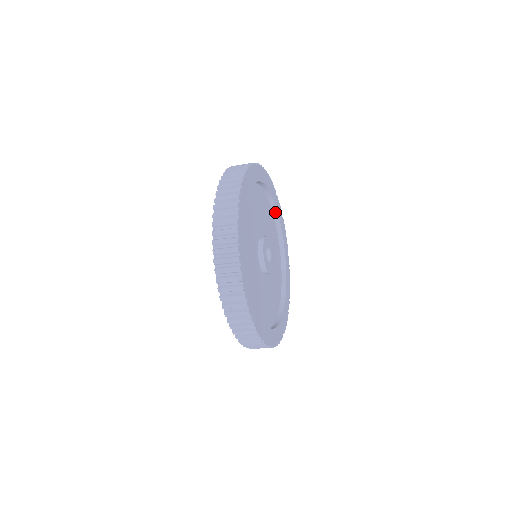
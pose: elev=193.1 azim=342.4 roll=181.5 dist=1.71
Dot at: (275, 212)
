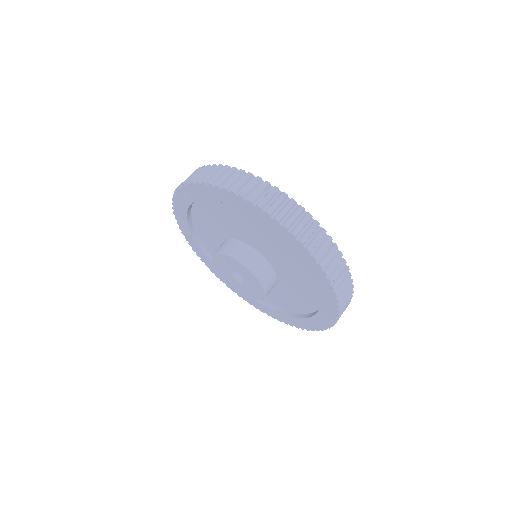
Dot at: occluded
